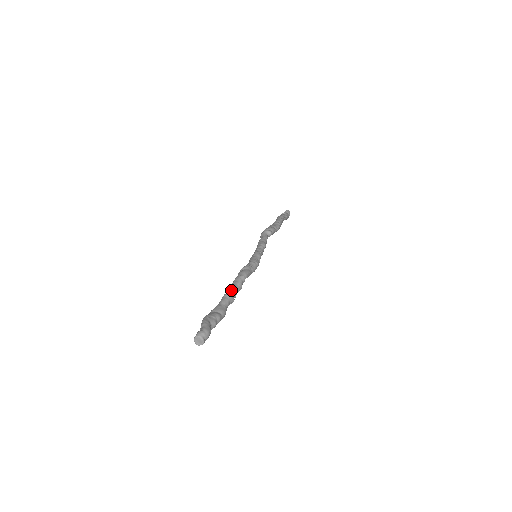
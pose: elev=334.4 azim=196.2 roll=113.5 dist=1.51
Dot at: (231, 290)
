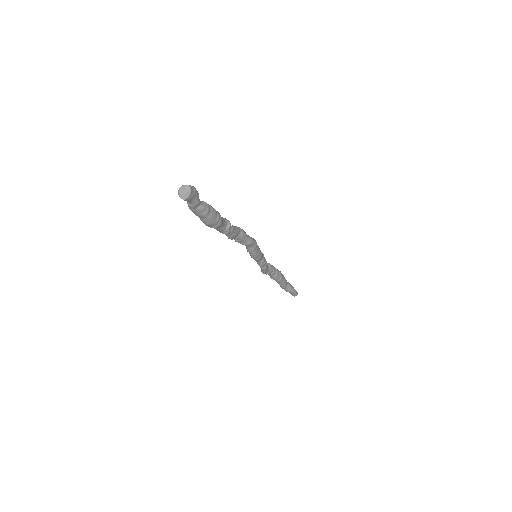
Dot at: occluded
